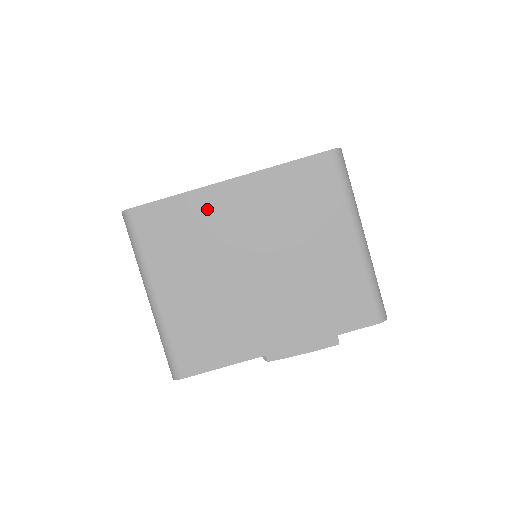
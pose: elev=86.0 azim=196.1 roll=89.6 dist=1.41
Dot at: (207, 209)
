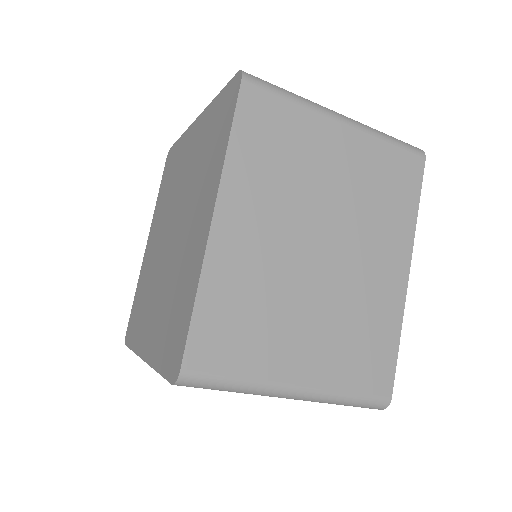
Dot at: occluded
